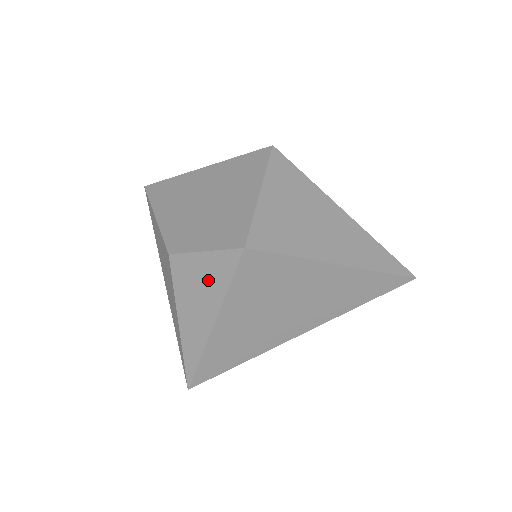
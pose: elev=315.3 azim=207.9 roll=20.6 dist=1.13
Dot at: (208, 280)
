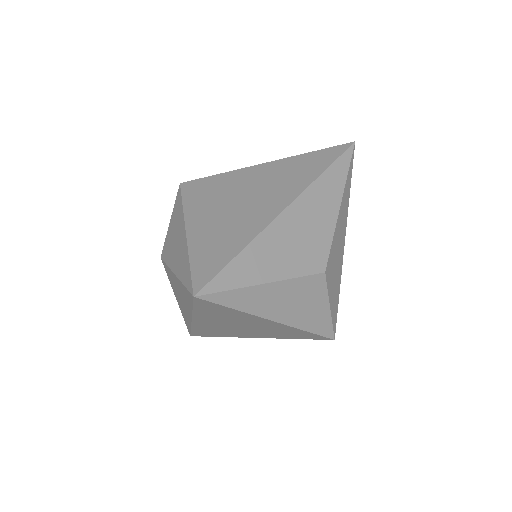
Dot at: (175, 223)
